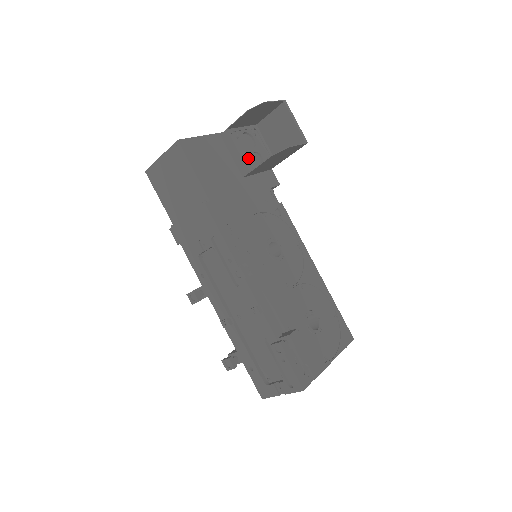
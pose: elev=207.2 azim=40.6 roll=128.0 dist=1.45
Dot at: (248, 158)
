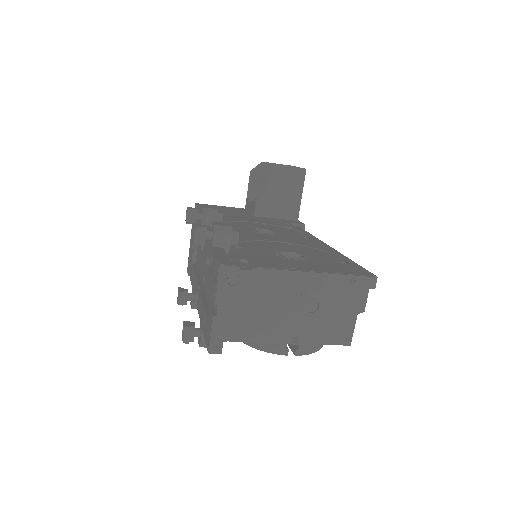
Dot at: occluded
